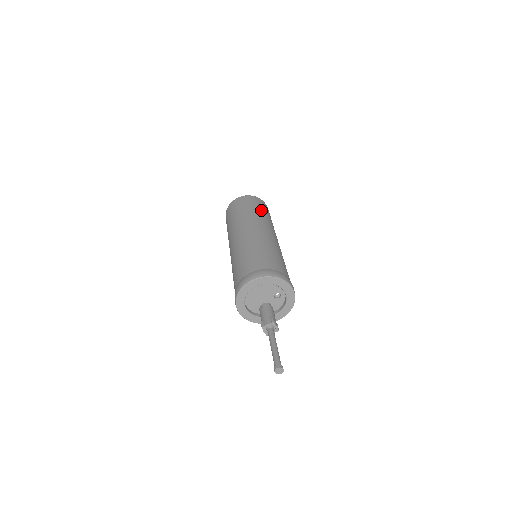
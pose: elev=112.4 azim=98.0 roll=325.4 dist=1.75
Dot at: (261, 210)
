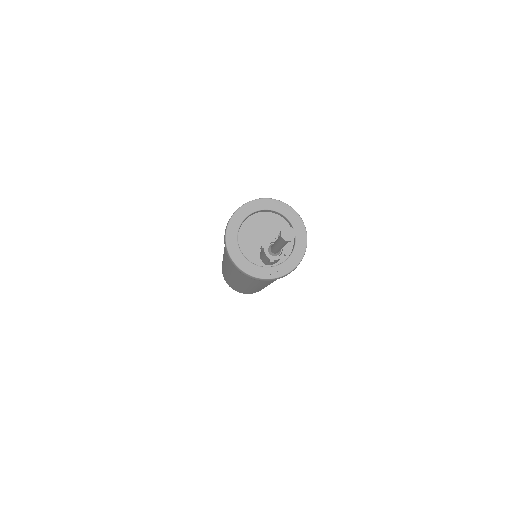
Dot at: occluded
